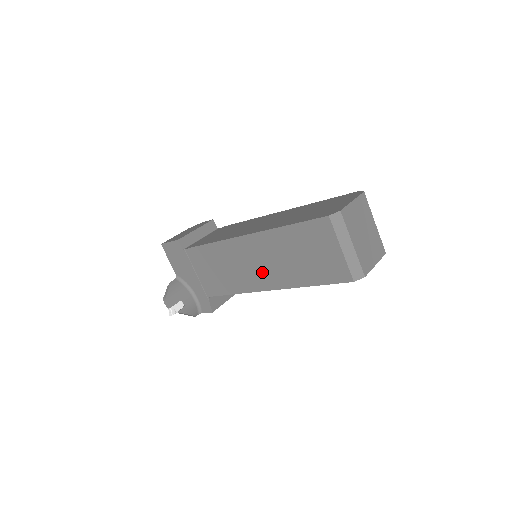
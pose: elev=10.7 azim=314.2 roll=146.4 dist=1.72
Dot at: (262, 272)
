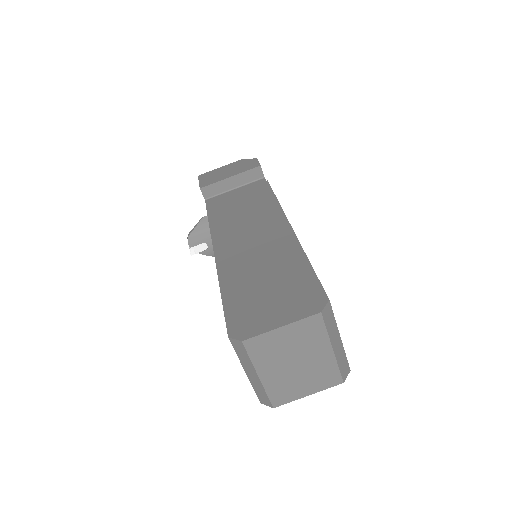
Dot at: occluded
